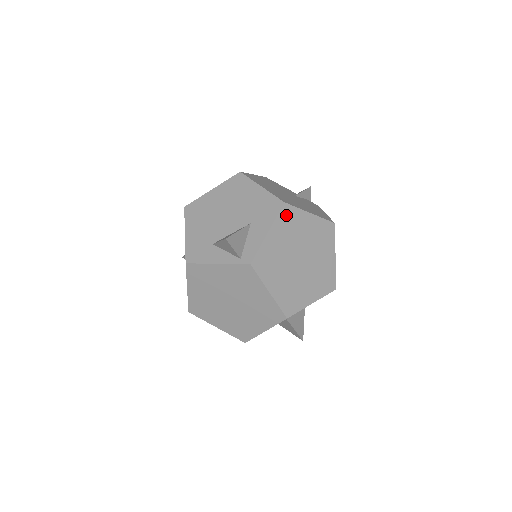
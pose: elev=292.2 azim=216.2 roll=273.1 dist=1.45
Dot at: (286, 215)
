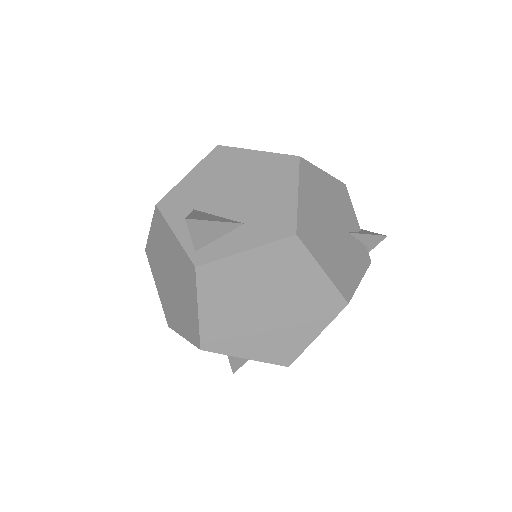
Dot at: (287, 249)
